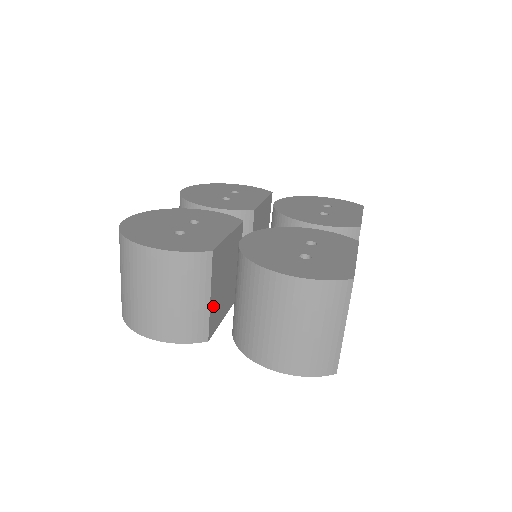
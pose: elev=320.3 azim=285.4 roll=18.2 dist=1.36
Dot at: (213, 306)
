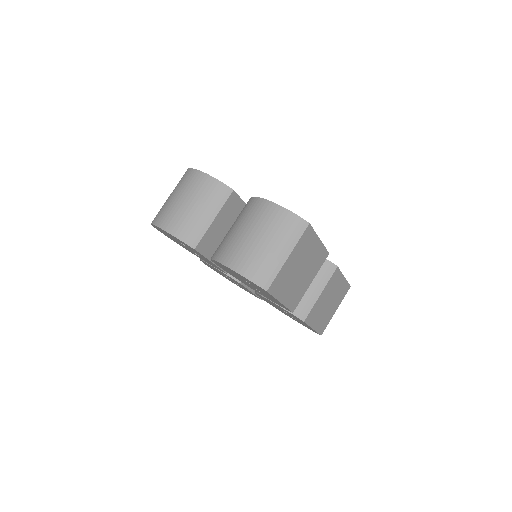
Dot at: (212, 231)
